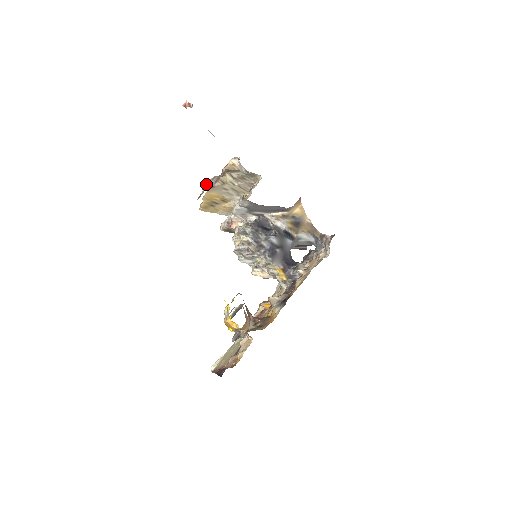
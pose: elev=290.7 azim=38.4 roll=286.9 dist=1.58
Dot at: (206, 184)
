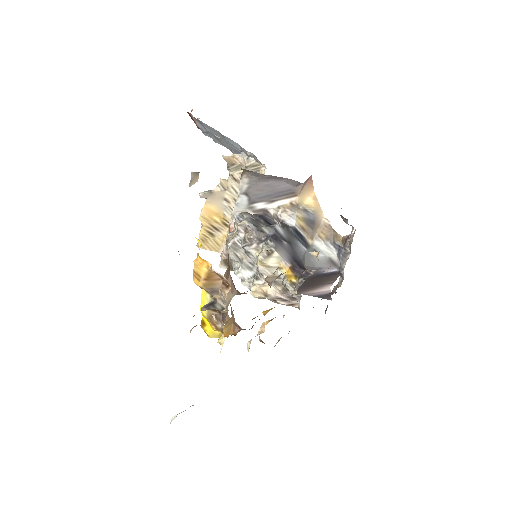
Dot at: (204, 191)
